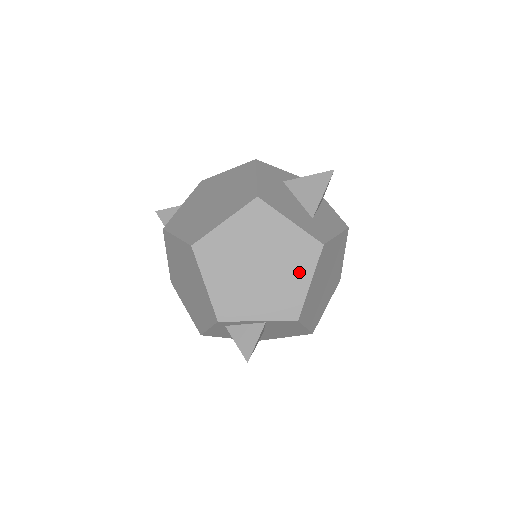
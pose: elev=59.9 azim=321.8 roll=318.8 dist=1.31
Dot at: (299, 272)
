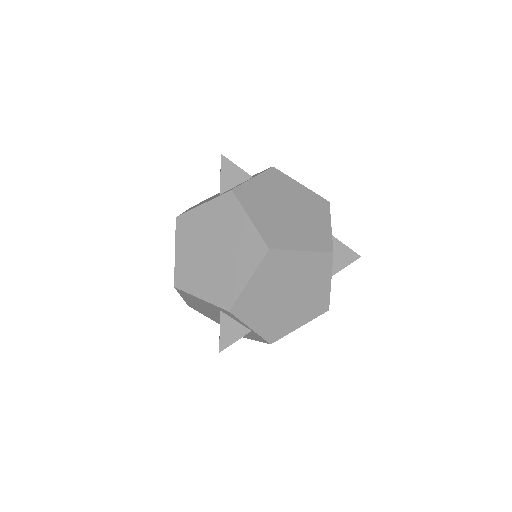
Dot at: (302, 316)
